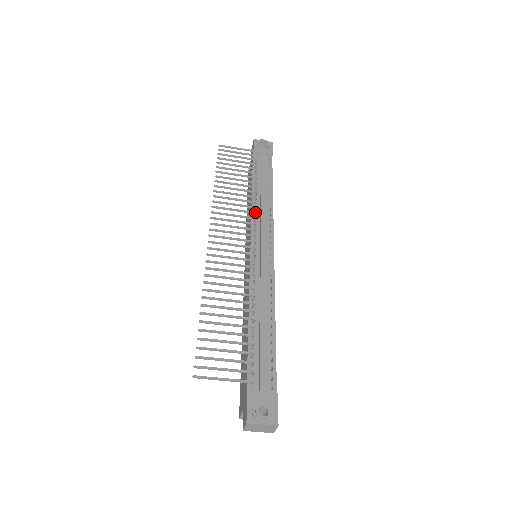
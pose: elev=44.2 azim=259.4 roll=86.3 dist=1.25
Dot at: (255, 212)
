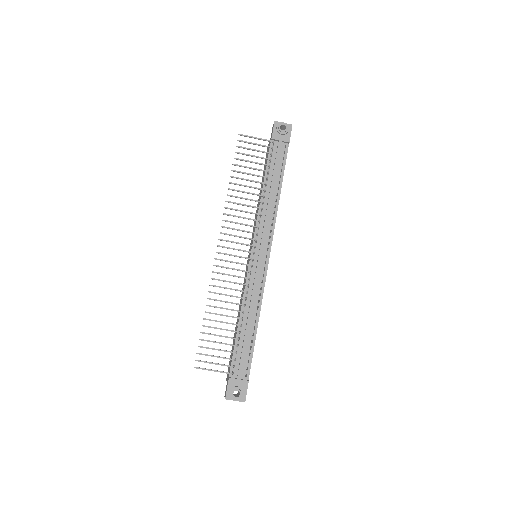
Dot at: (260, 216)
